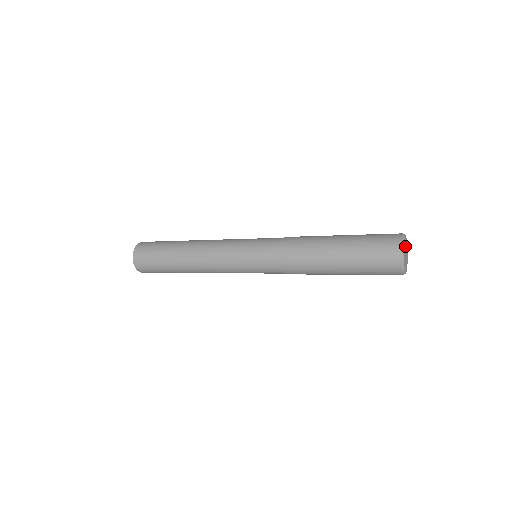
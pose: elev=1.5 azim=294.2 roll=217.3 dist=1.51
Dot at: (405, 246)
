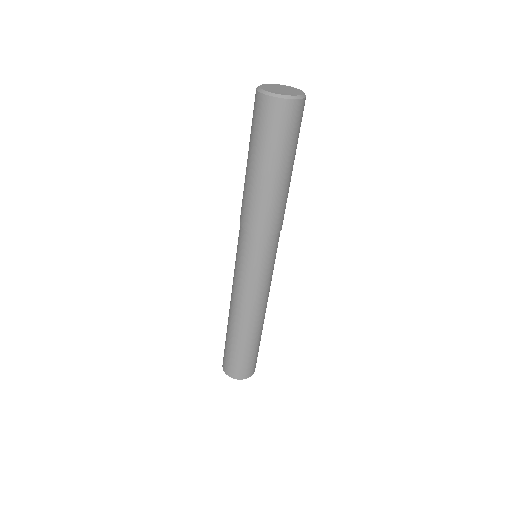
Dot at: (279, 88)
